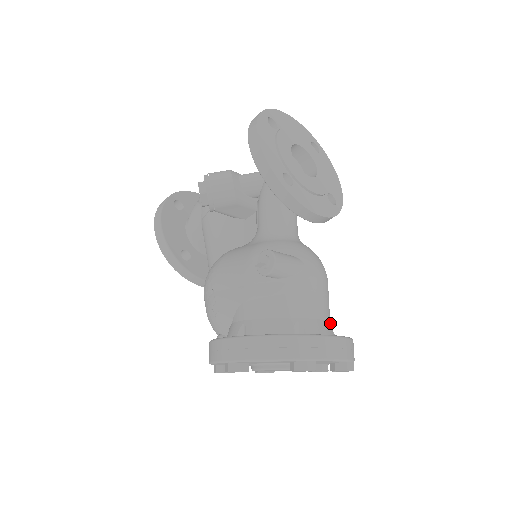
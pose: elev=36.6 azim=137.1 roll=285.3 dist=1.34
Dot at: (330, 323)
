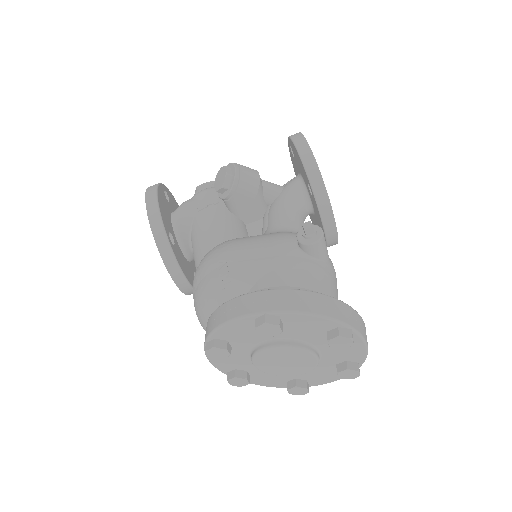
Dot at: occluded
